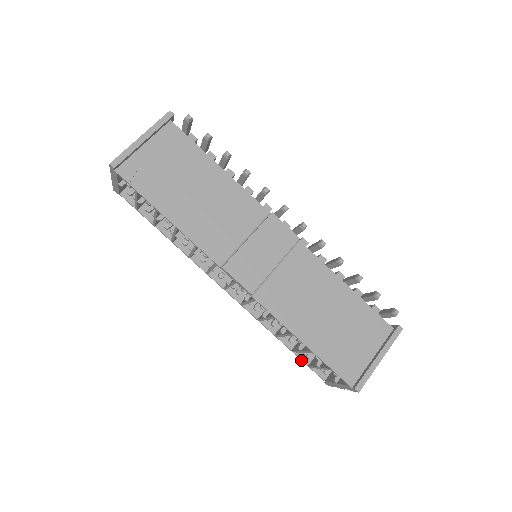
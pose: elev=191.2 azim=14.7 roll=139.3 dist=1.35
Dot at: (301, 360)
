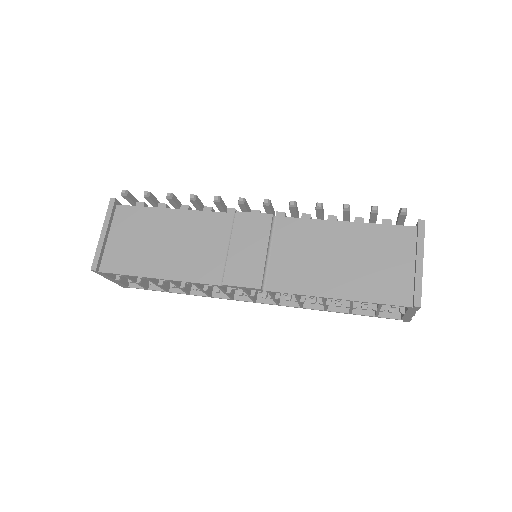
Dot at: occluded
